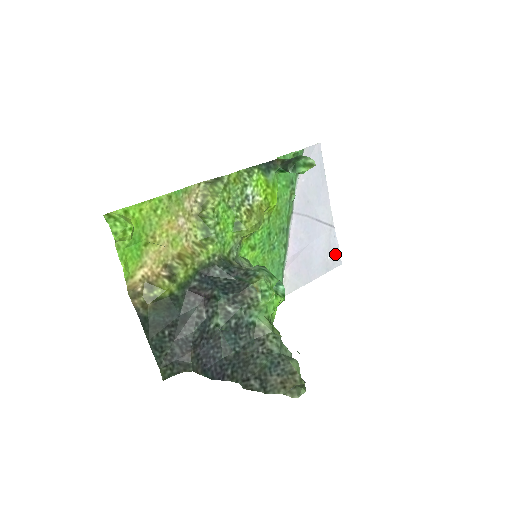
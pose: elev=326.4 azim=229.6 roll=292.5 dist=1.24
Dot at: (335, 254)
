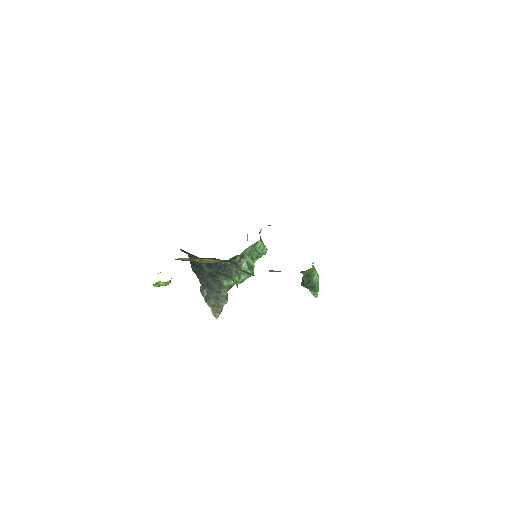
Dot at: occluded
